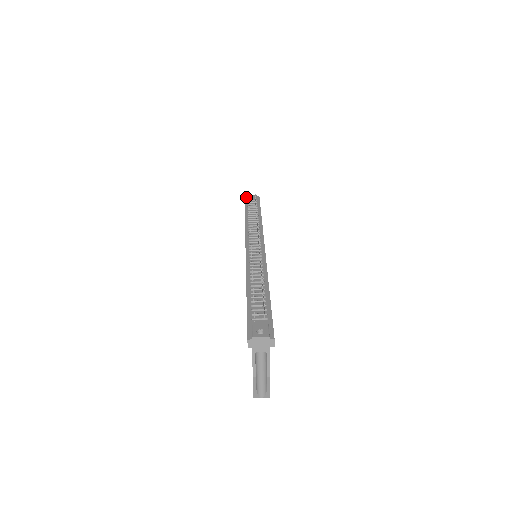
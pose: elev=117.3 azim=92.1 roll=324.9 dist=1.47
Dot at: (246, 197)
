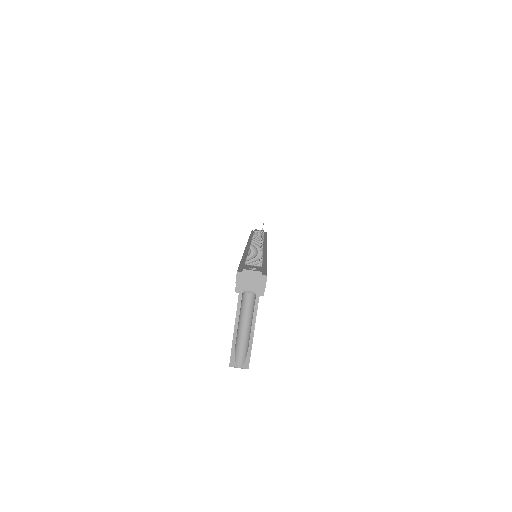
Dot at: occluded
